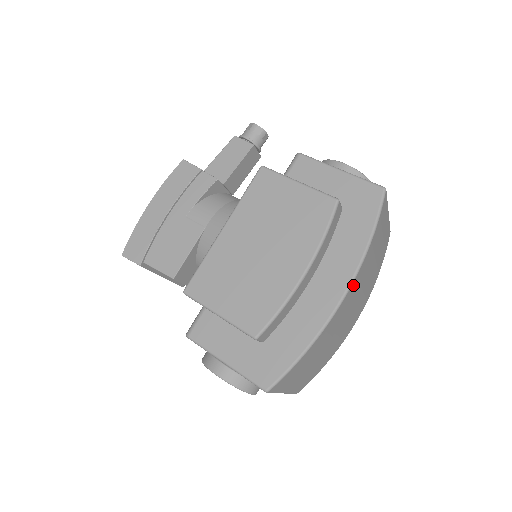
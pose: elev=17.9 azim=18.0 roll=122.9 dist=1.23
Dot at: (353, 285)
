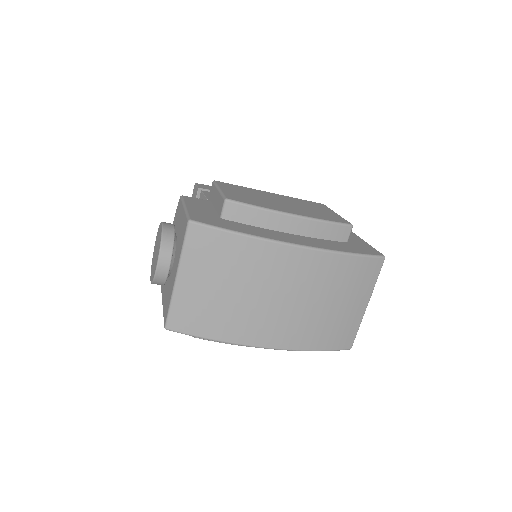
Dot at: (310, 255)
